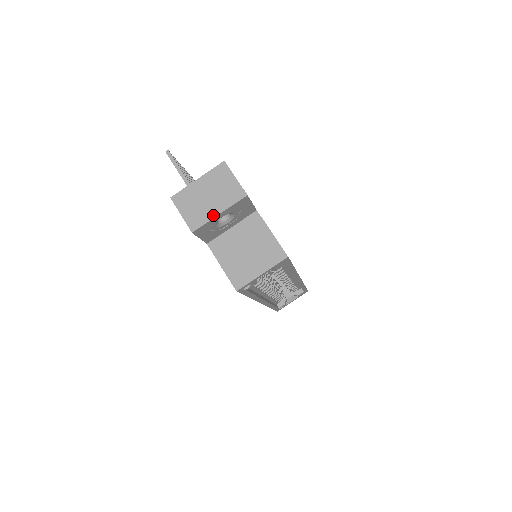
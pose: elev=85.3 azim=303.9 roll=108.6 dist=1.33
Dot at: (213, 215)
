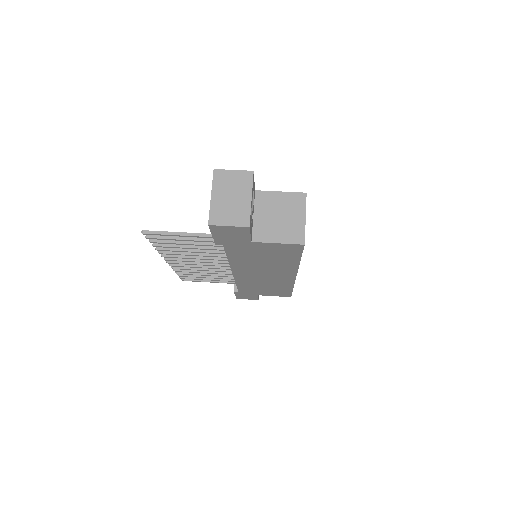
Dot at: (249, 203)
